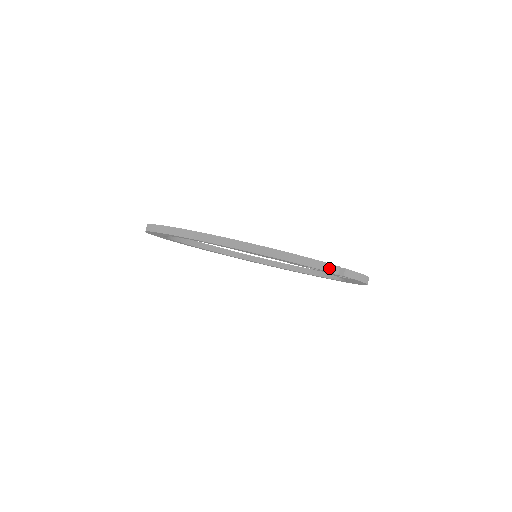
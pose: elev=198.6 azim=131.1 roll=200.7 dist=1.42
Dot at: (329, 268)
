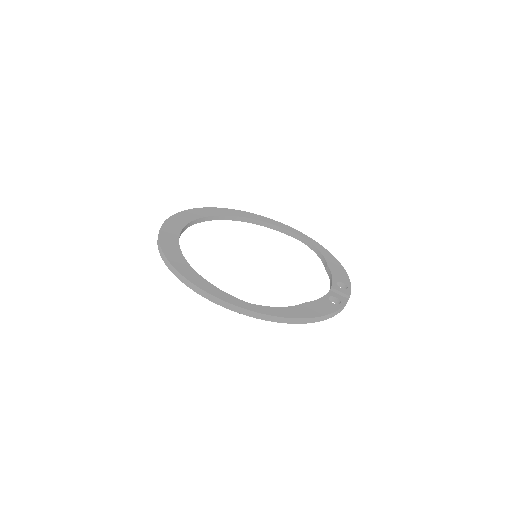
Dot at: occluded
